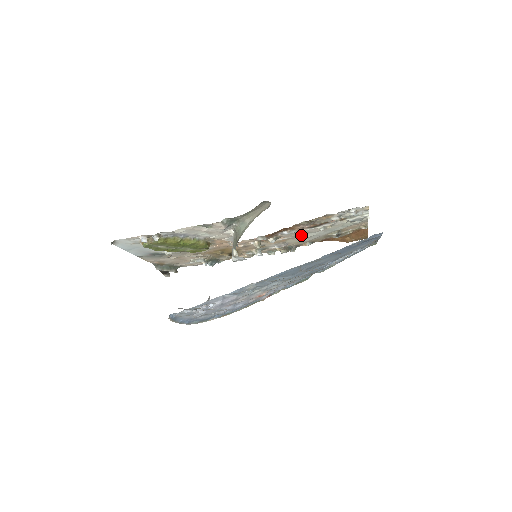
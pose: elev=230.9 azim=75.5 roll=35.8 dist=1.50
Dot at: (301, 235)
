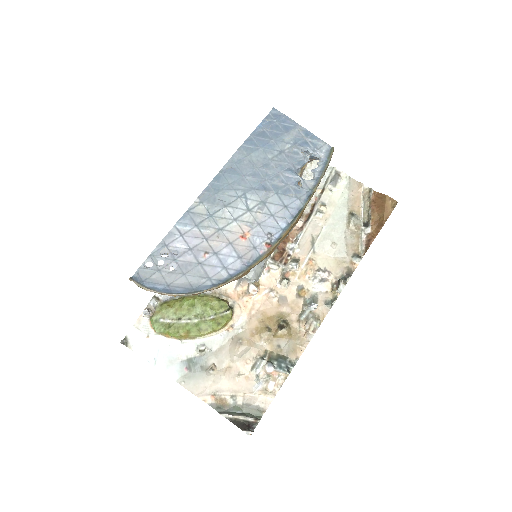
Dot at: (317, 242)
